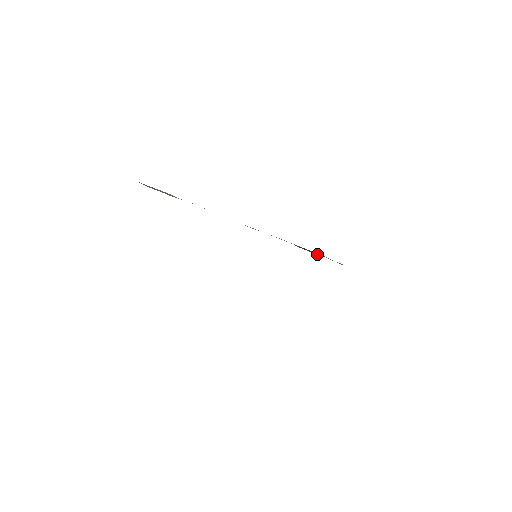
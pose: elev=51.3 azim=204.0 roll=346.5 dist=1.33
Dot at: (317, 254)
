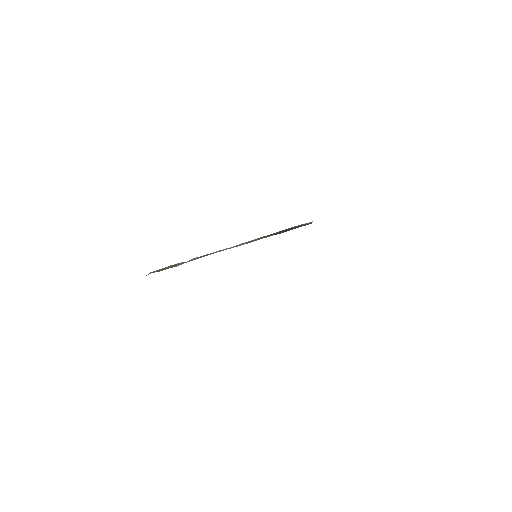
Dot at: occluded
